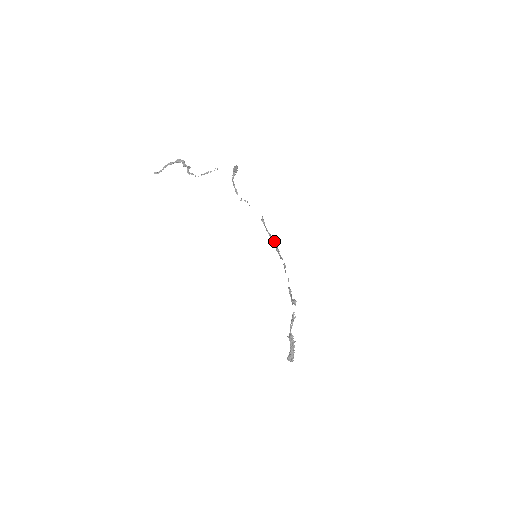
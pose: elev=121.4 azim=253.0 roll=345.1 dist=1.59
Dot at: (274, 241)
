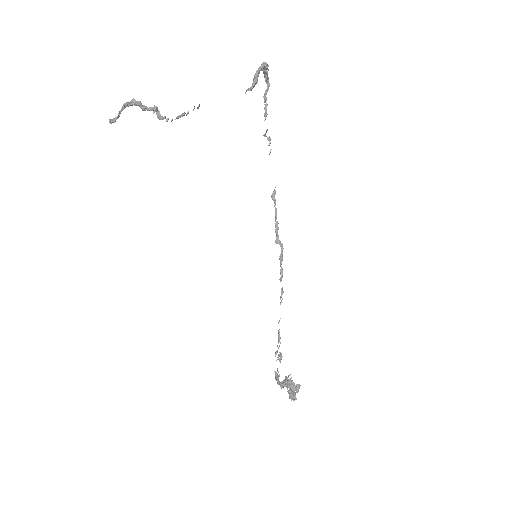
Dot at: (279, 242)
